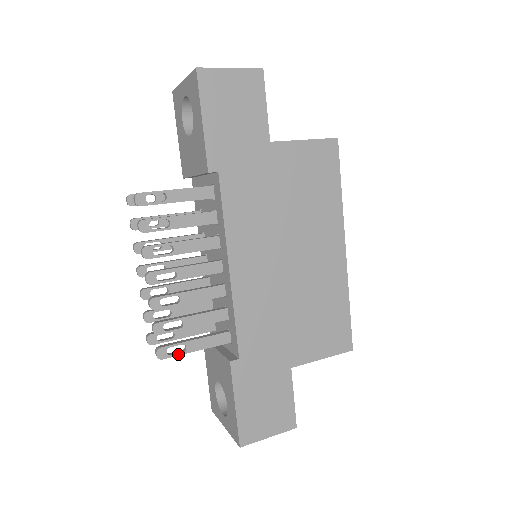
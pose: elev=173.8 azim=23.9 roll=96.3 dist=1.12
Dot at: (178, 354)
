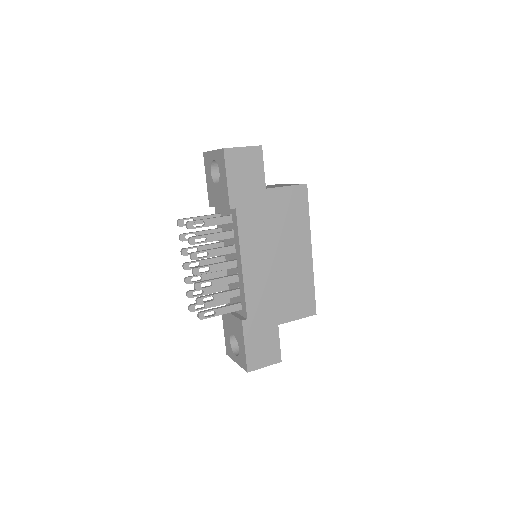
Dot at: (211, 316)
